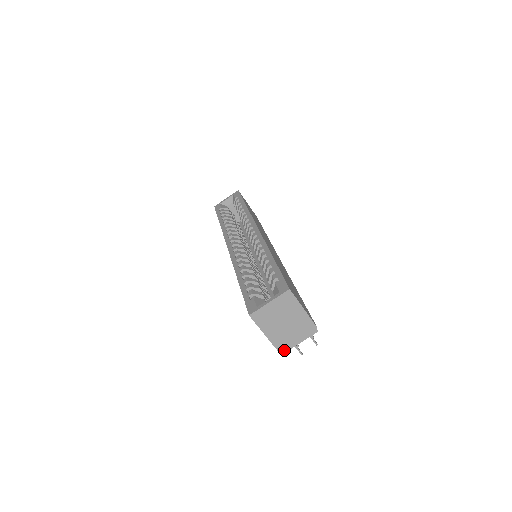
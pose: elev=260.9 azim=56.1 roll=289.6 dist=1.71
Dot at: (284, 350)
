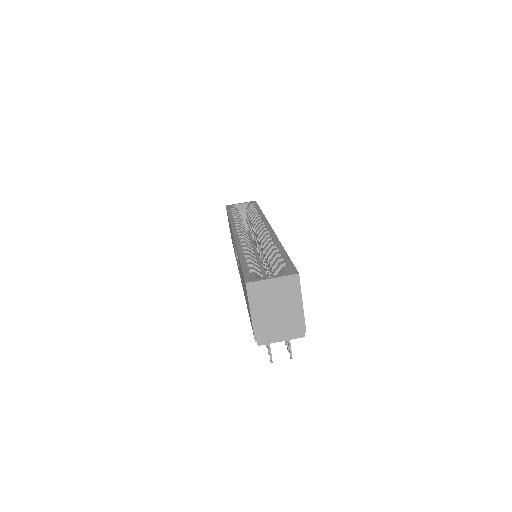
Dot at: (262, 342)
